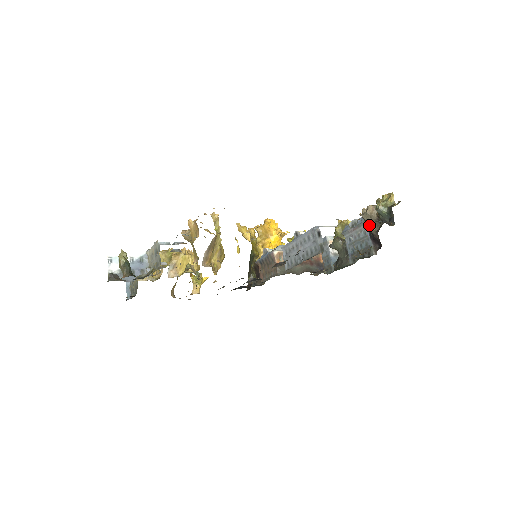
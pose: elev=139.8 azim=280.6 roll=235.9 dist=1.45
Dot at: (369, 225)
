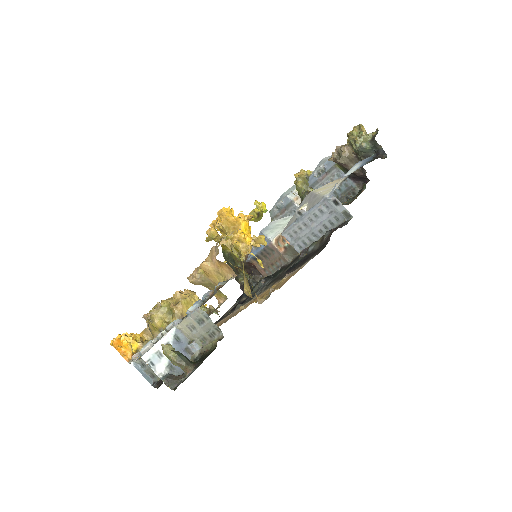
Dot at: (349, 167)
